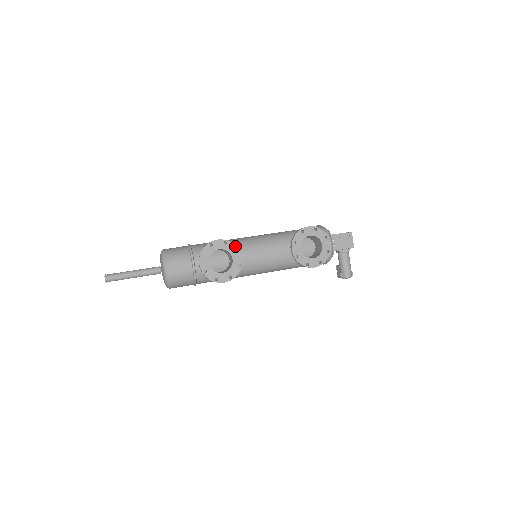
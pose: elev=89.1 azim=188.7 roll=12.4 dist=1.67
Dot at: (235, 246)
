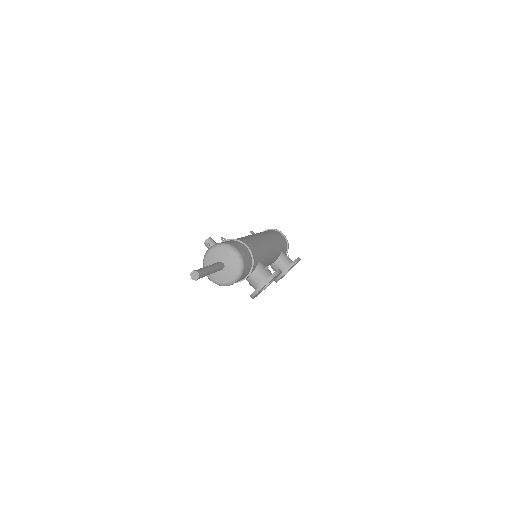
Dot at: occluded
